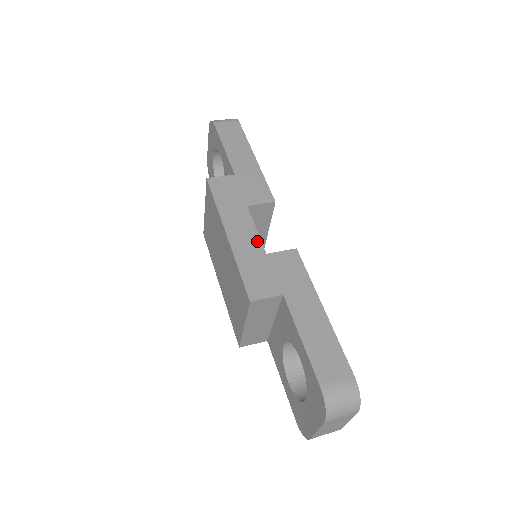
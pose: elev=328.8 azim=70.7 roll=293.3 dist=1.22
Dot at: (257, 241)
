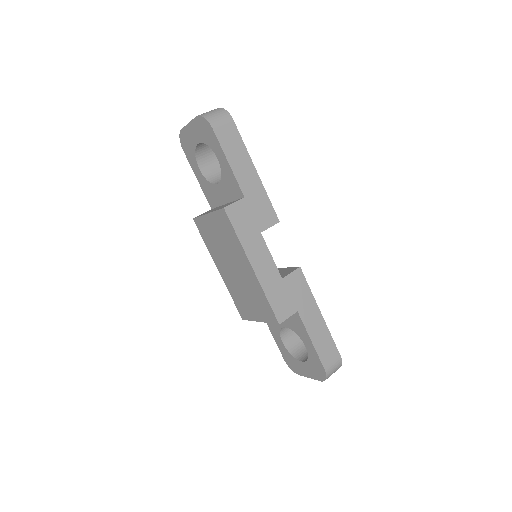
Dot at: (274, 268)
